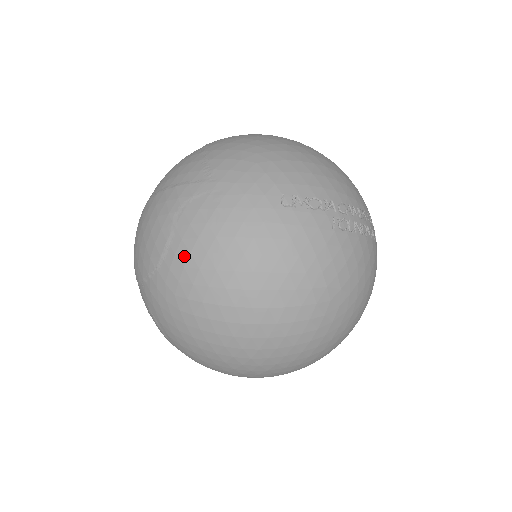
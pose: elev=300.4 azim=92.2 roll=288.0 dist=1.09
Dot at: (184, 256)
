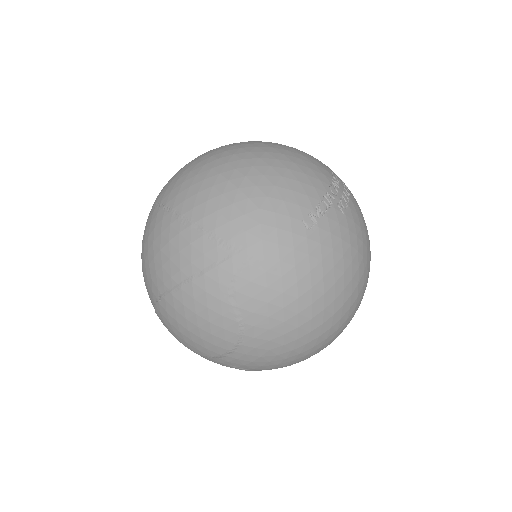
Dot at: (264, 322)
